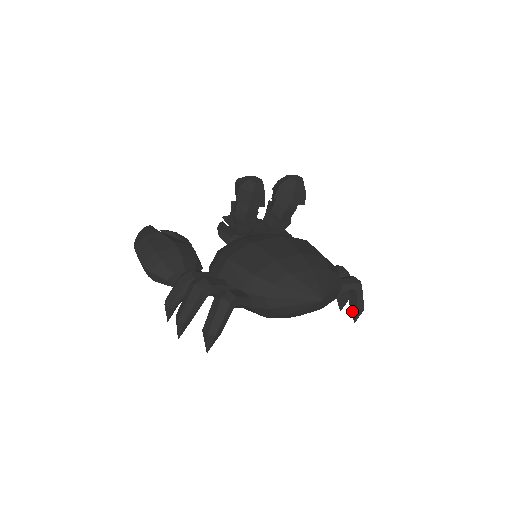
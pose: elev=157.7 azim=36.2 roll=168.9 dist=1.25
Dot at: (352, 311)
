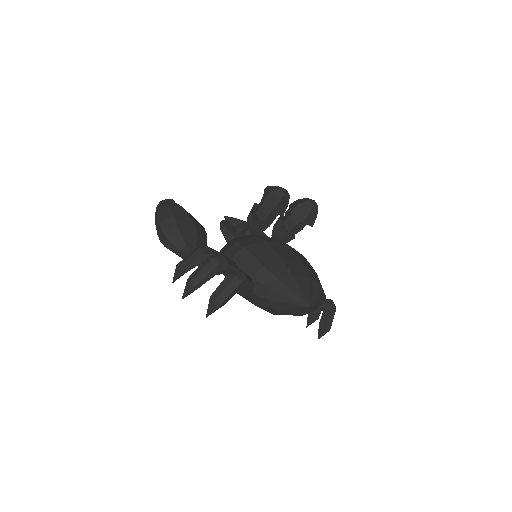
Dot at: (320, 329)
